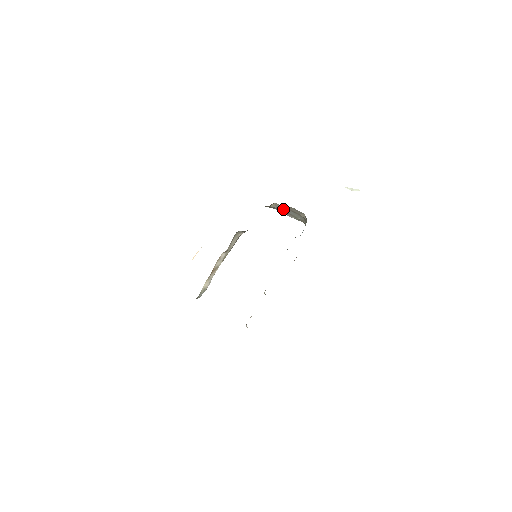
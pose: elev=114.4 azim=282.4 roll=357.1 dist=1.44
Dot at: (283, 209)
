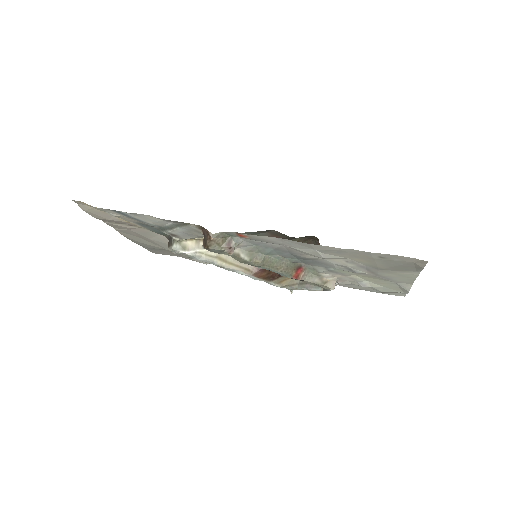
Dot at: occluded
